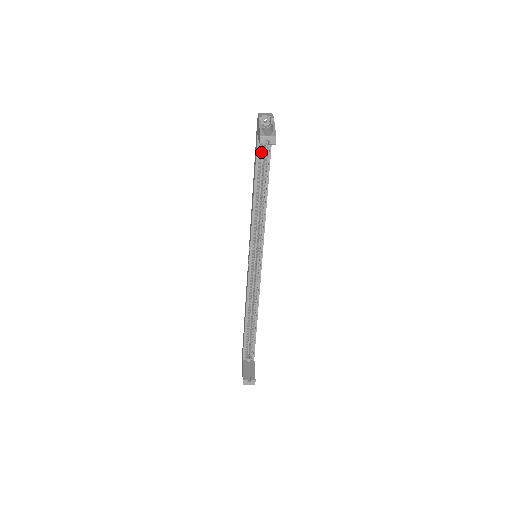
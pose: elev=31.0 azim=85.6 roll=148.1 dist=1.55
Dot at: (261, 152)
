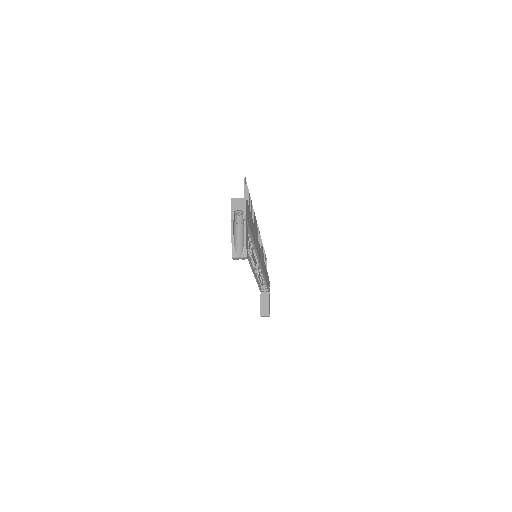
Dot at: occluded
